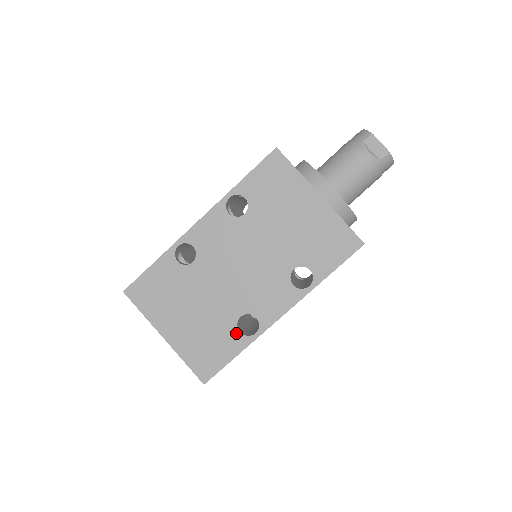
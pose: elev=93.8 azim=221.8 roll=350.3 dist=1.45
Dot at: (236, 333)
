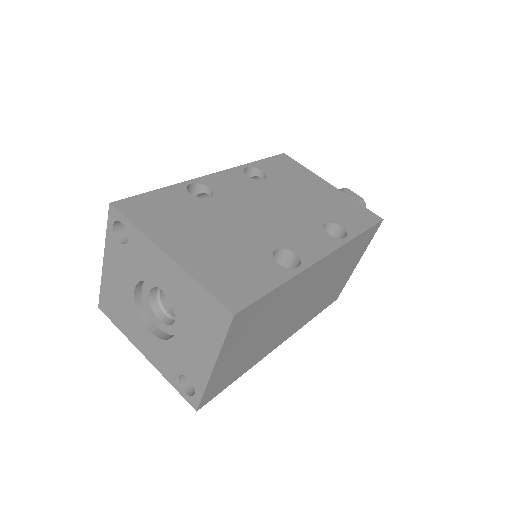
Dot at: (273, 263)
